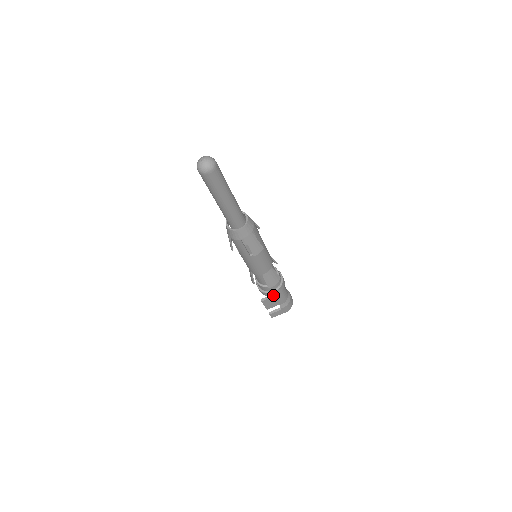
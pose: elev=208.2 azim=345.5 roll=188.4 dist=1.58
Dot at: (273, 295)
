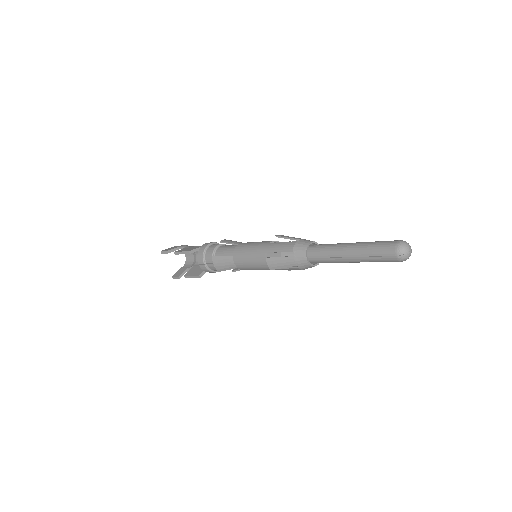
Dot at: occluded
